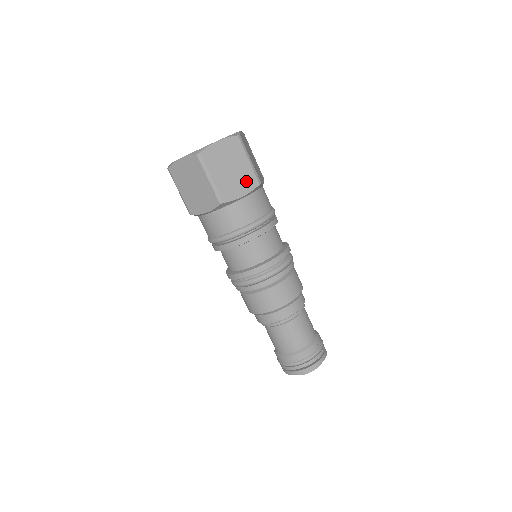
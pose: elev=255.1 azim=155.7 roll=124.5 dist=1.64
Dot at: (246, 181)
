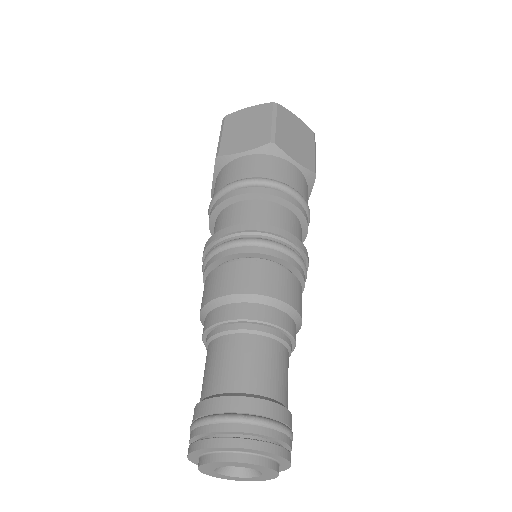
Dot at: (304, 158)
